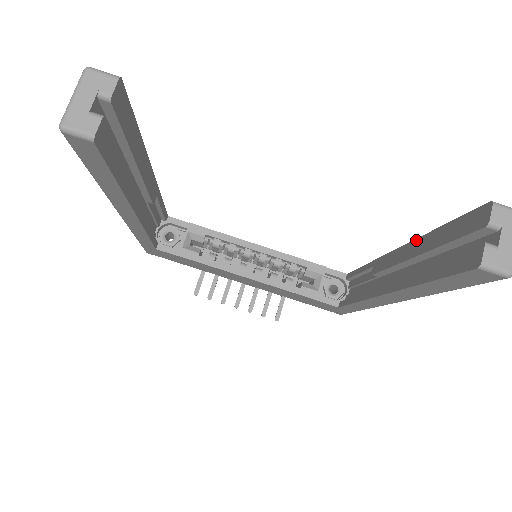
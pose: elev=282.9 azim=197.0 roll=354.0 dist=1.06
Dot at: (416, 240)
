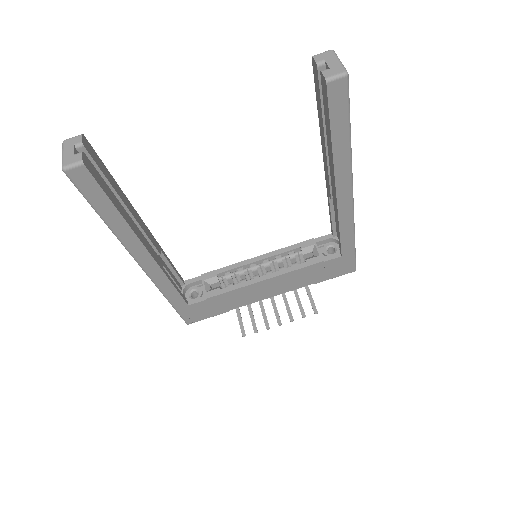
Dot at: occluded
